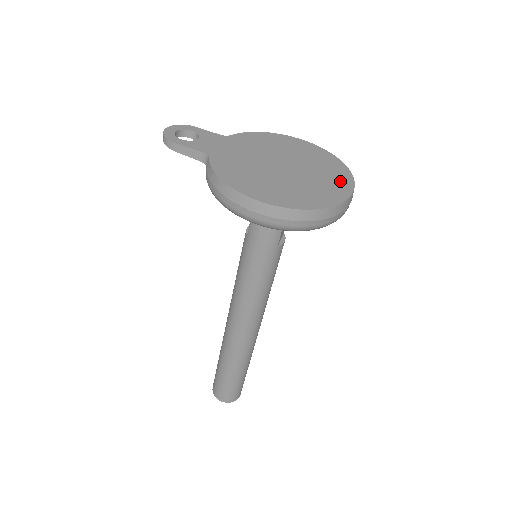
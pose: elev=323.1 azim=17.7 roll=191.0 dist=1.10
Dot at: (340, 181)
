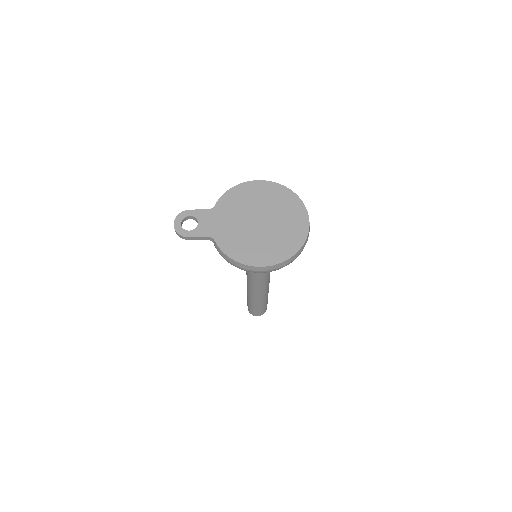
Dot at: (299, 216)
